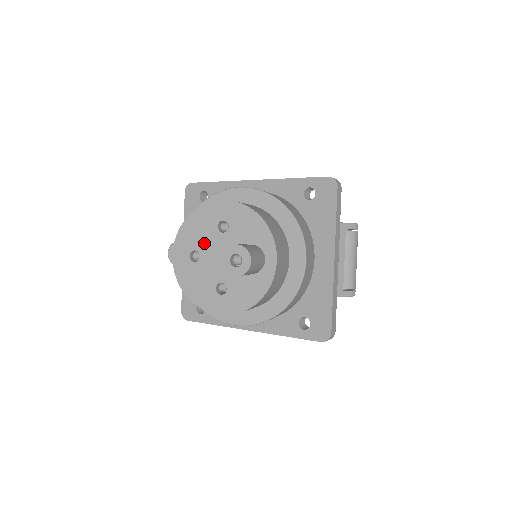
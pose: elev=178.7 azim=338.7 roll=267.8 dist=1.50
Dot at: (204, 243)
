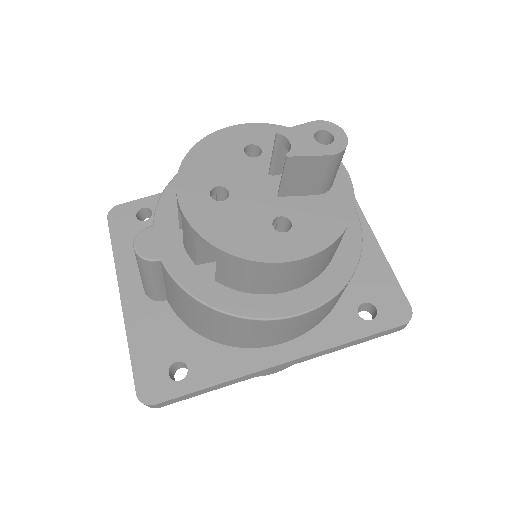
Dot at: (230, 174)
